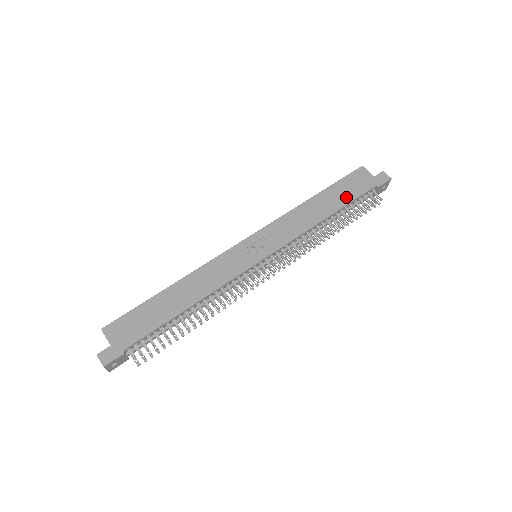
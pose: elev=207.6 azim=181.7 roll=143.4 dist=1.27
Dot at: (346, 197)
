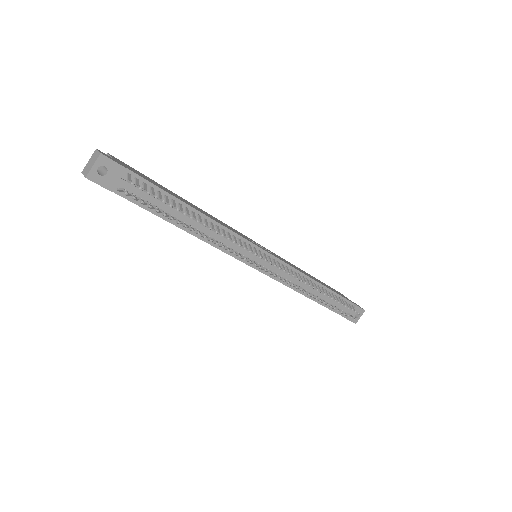
Dot at: occluded
